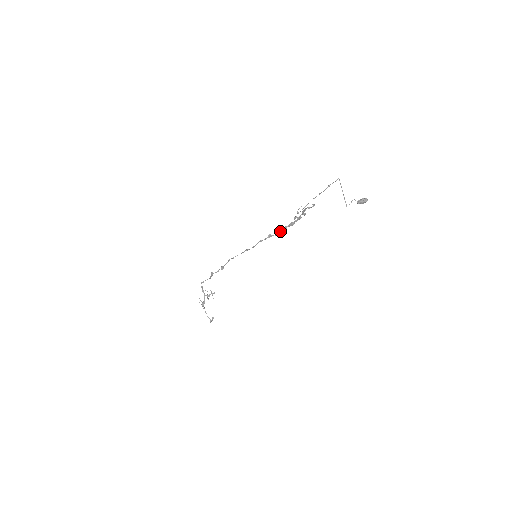
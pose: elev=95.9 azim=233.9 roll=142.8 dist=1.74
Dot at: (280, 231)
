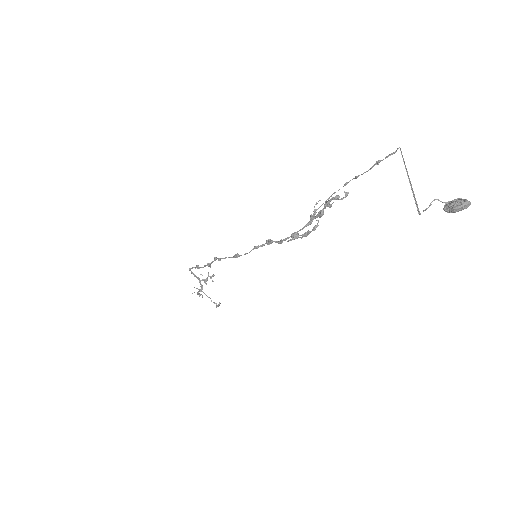
Dot at: (286, 239)
